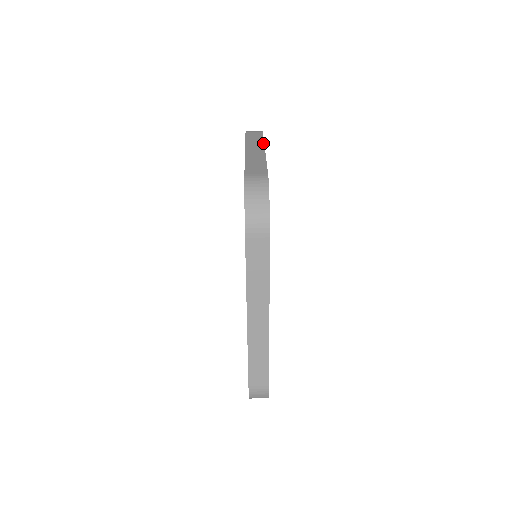
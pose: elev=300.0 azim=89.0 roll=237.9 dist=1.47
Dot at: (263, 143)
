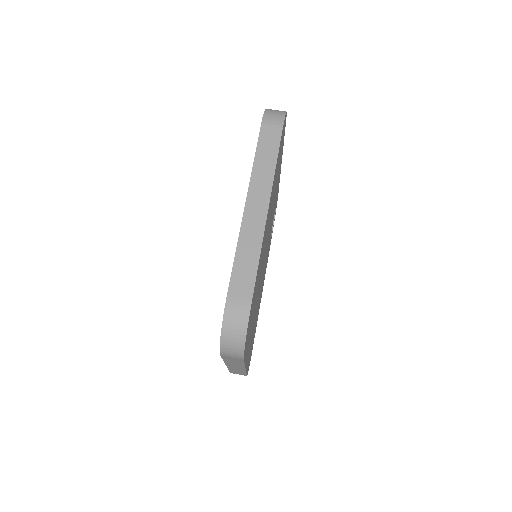
Dot at: occluded
